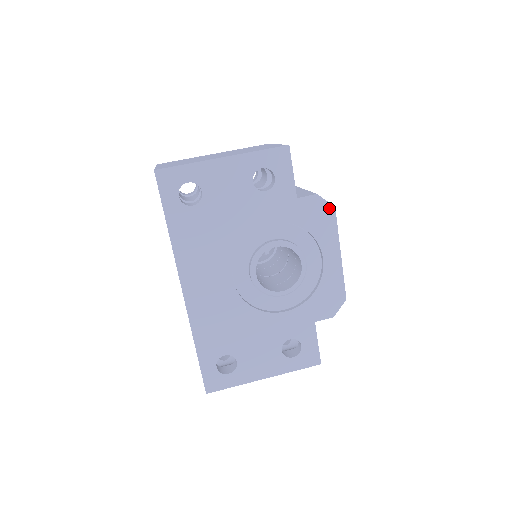
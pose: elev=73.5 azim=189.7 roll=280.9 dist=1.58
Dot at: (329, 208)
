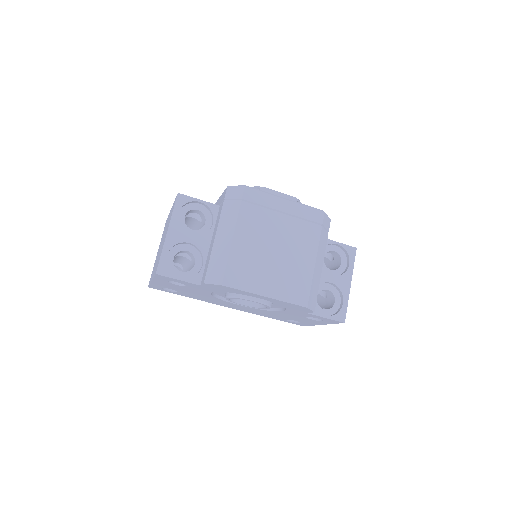
Dot at: (220, 286)
